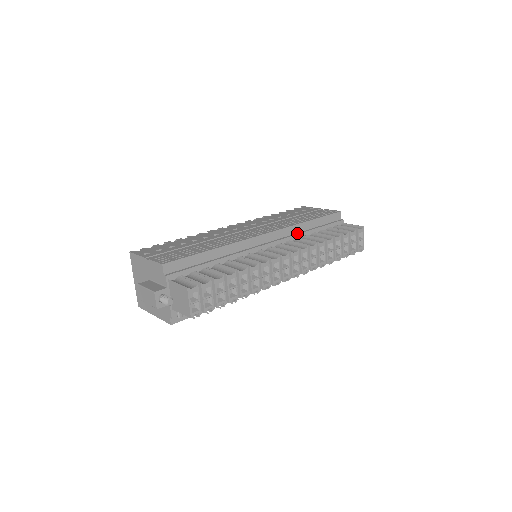
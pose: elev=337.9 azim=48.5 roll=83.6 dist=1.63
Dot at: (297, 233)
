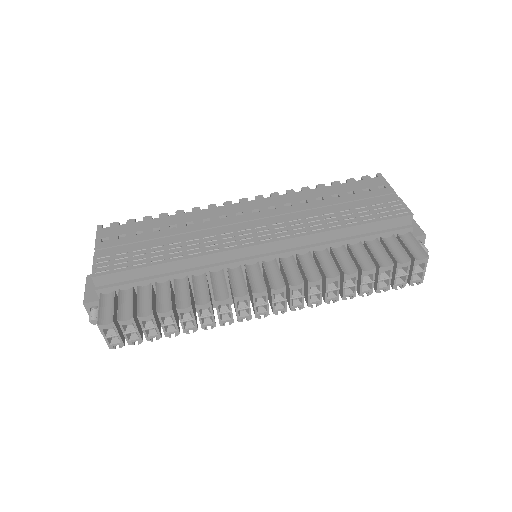
Dot at: (315, 244)
